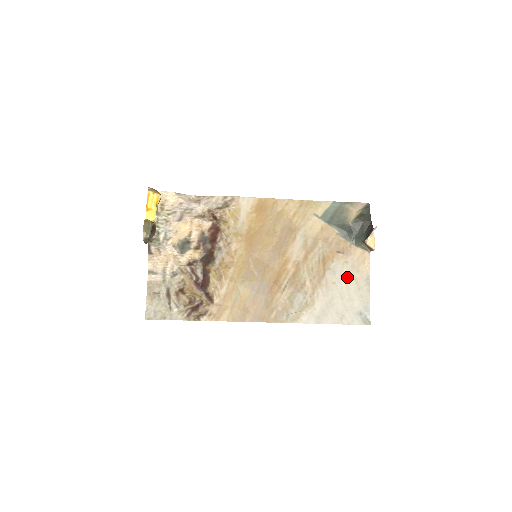
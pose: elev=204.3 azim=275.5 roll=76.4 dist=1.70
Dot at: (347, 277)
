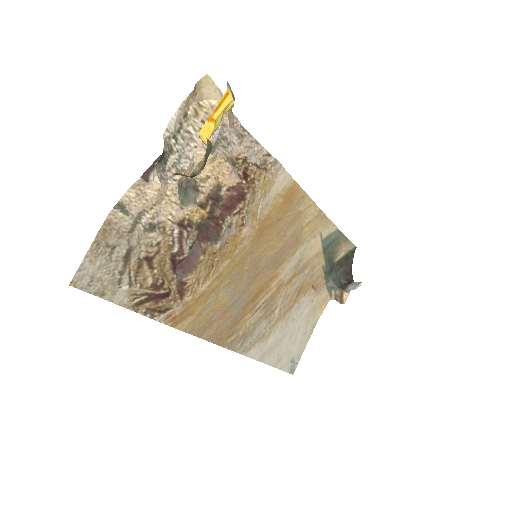
Dot at: (304, 317)
